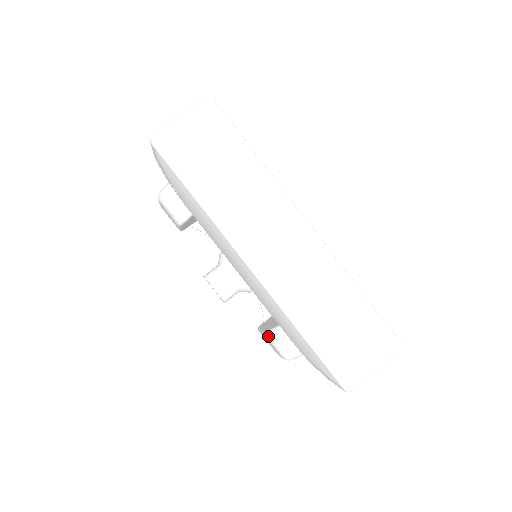
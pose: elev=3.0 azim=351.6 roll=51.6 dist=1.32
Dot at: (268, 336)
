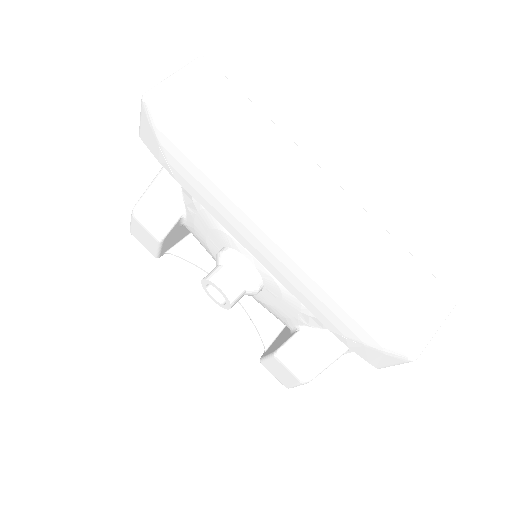
Dot at: (280, 355)
